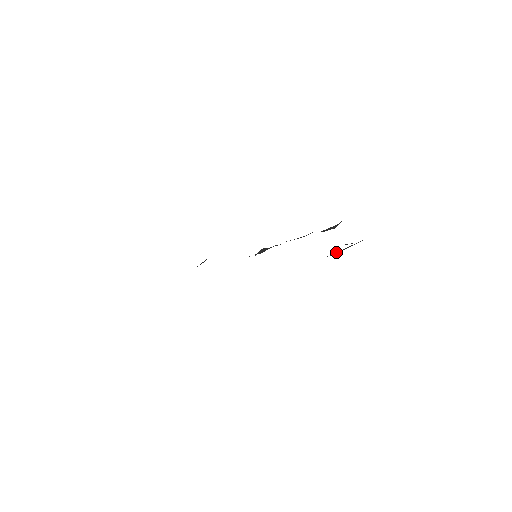
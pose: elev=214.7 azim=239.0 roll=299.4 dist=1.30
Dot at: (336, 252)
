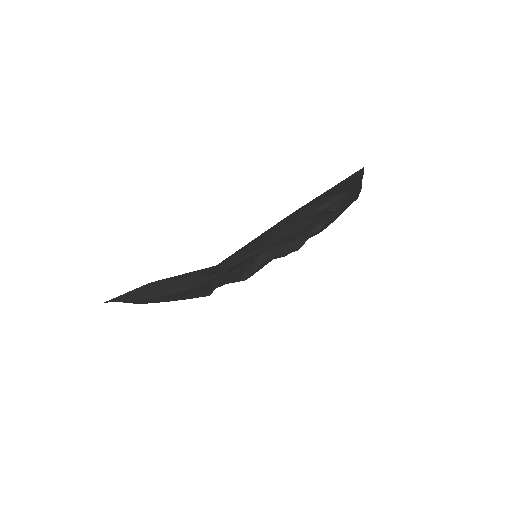
Dot at: (321, 206)
